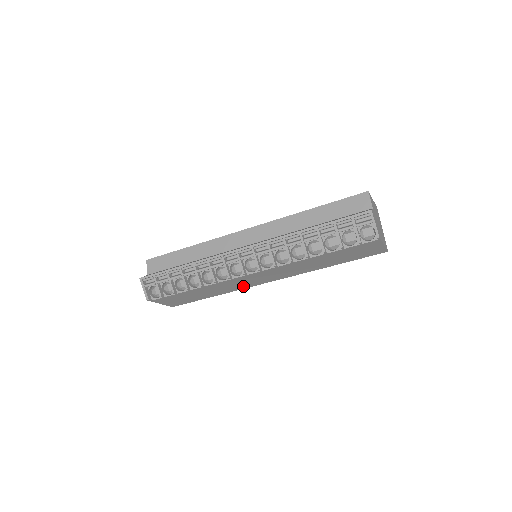
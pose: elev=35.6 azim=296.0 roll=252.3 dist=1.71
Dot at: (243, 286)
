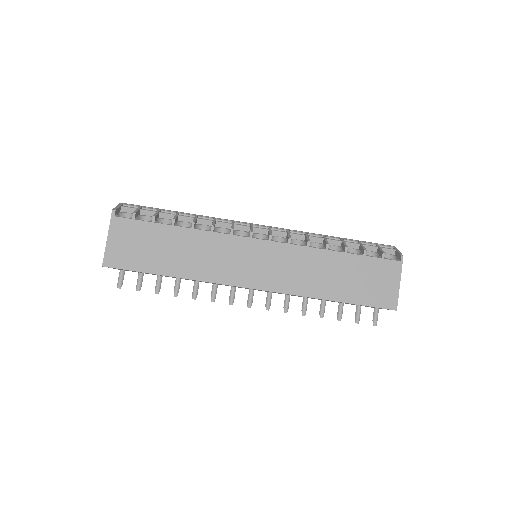
Dot at: (221, 273)
